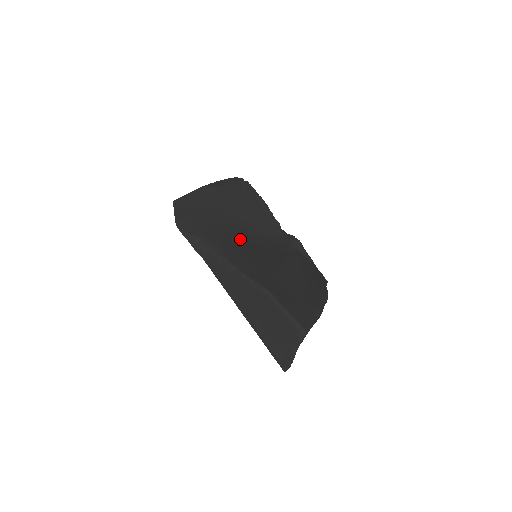
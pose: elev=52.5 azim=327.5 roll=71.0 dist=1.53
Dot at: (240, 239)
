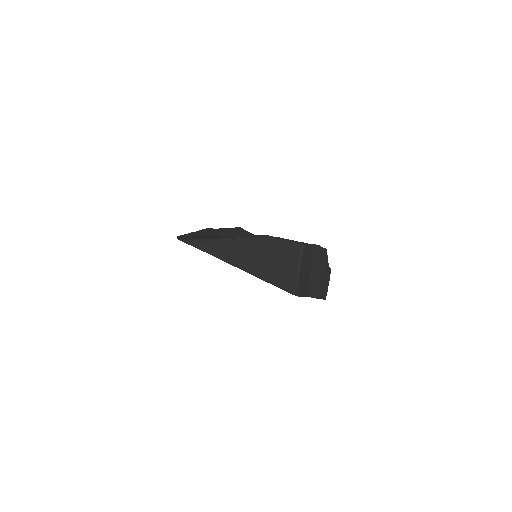
Dot at: occluded
